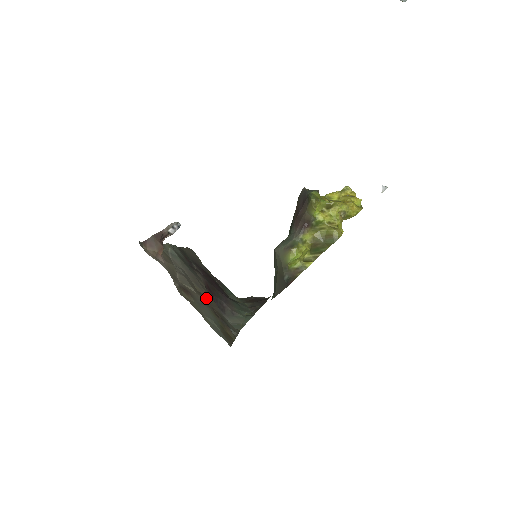
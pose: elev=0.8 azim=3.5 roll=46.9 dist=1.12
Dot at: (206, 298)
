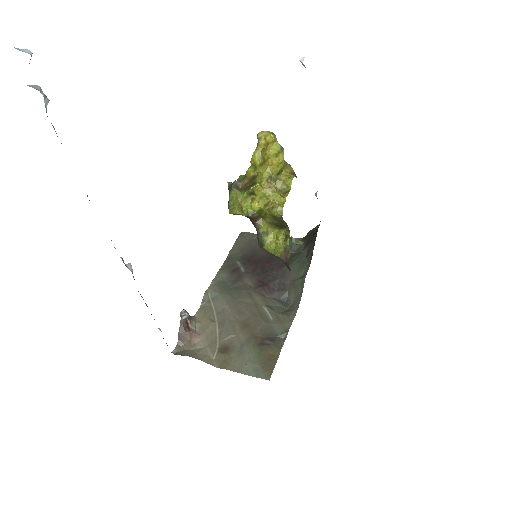
Dot at: (248, 325)
